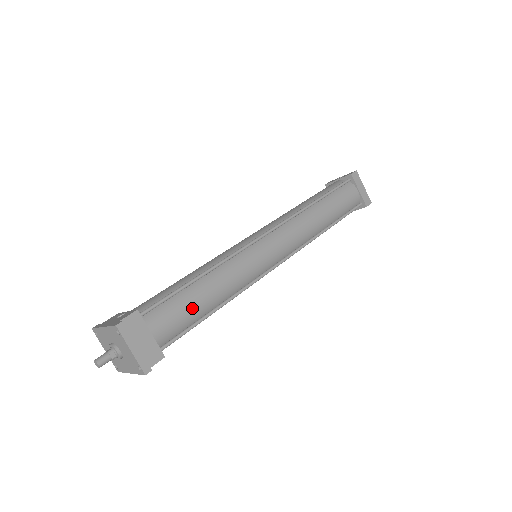
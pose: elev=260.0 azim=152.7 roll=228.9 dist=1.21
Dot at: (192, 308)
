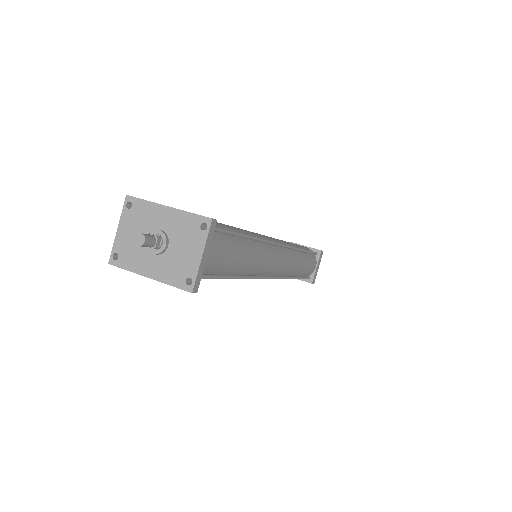
Dot at: (232, 260)
